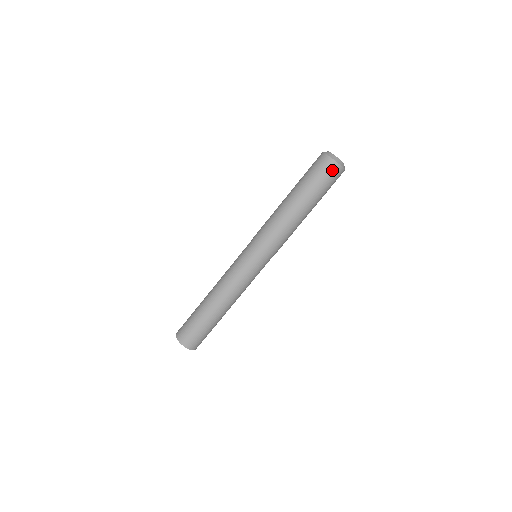
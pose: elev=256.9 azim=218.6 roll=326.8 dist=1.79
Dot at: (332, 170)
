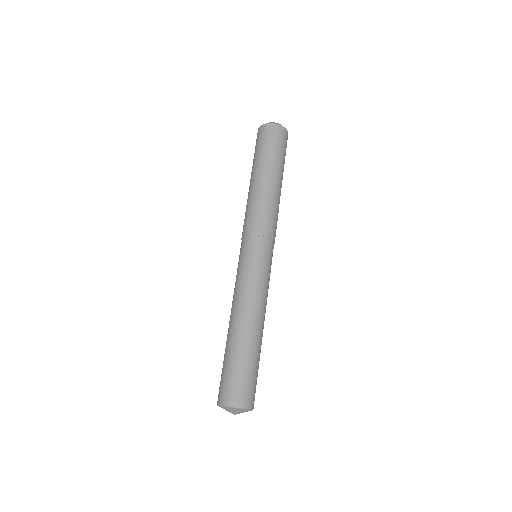
Dot at: (265, 132)
